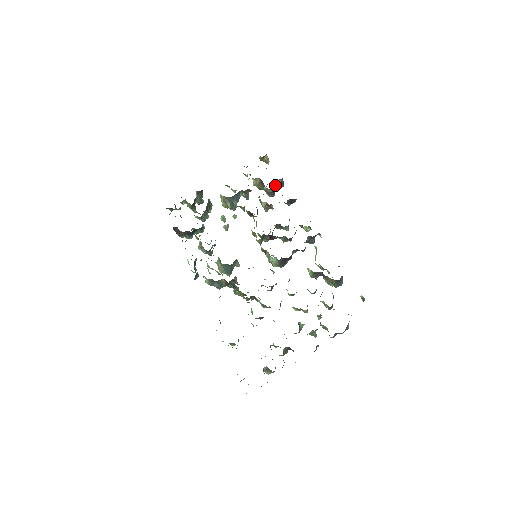
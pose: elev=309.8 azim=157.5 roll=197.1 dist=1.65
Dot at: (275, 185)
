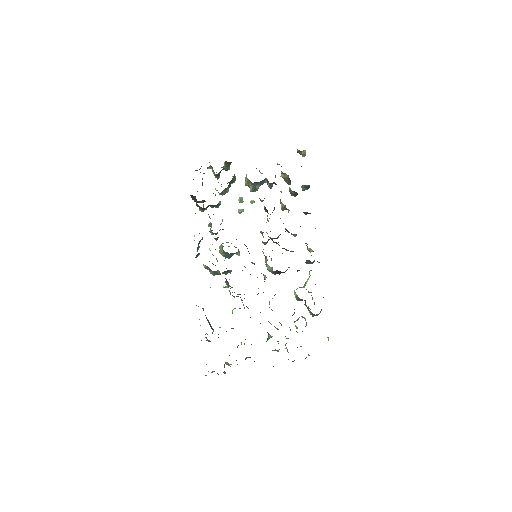
Dot at: occluded
